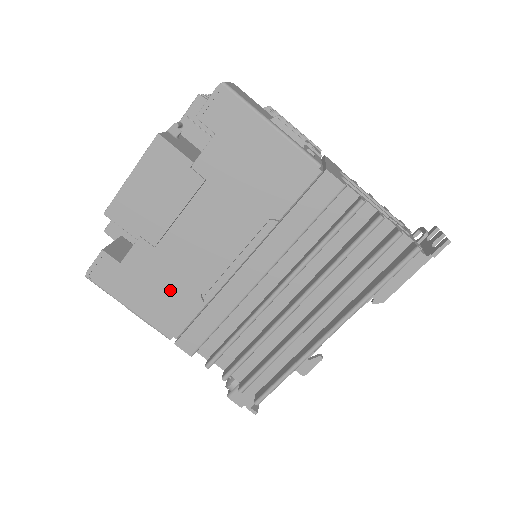
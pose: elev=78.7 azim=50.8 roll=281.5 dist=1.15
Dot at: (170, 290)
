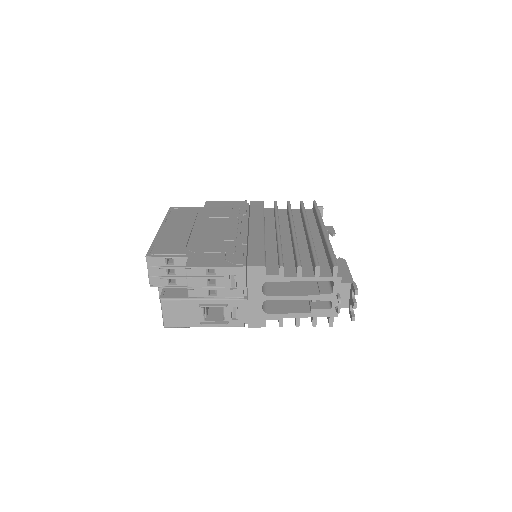
Dot at: occluded
